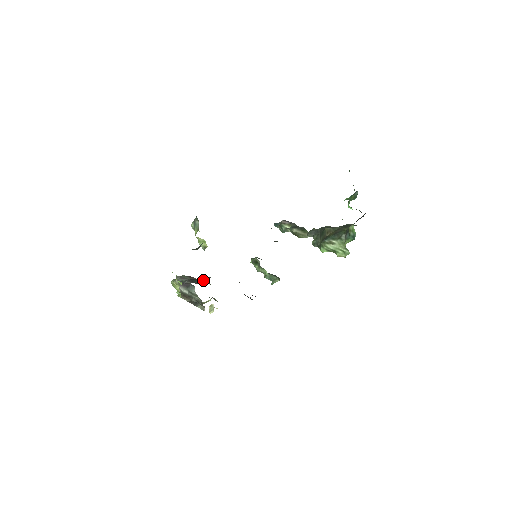
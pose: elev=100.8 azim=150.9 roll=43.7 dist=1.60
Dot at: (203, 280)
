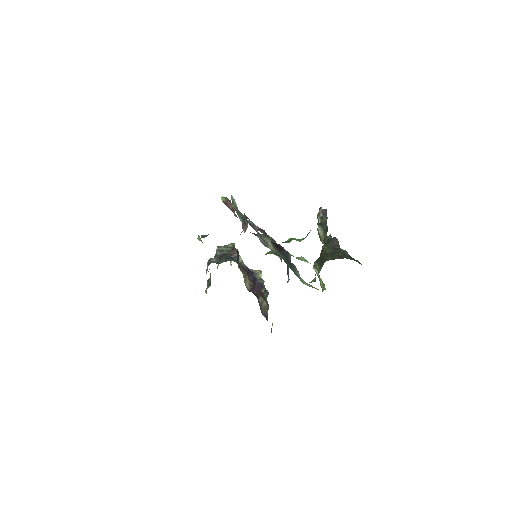
Dot at: (233, 258)
